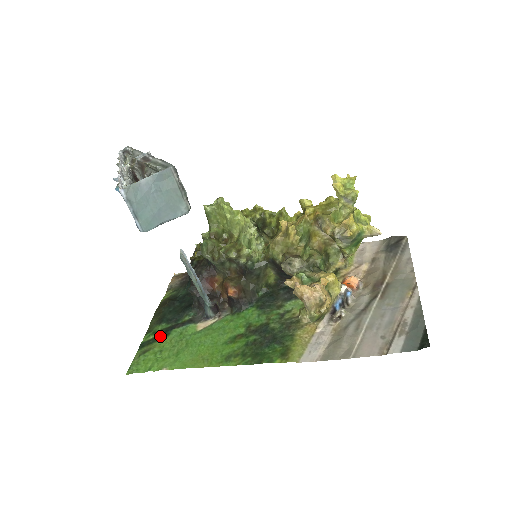
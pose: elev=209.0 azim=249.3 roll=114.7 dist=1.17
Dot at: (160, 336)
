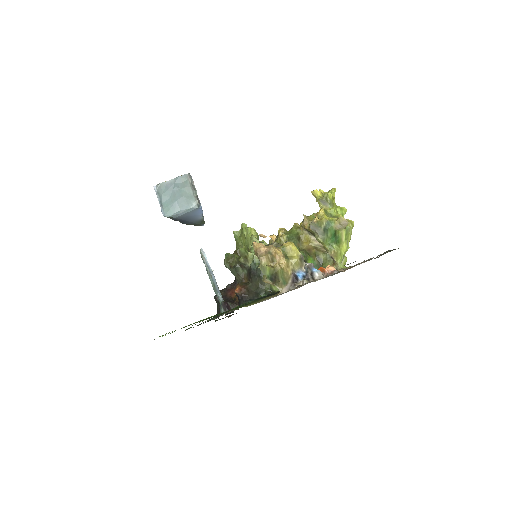
Dot at: occluded
